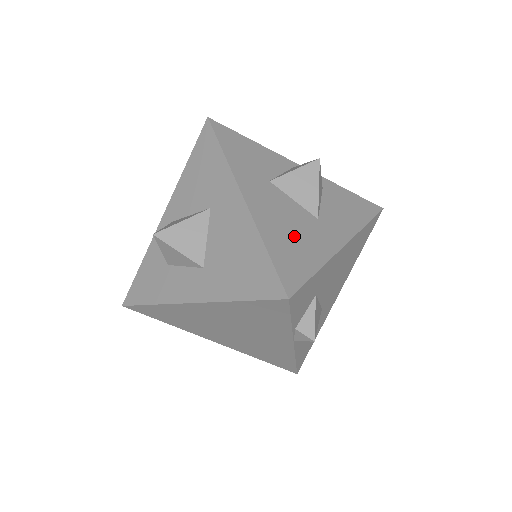
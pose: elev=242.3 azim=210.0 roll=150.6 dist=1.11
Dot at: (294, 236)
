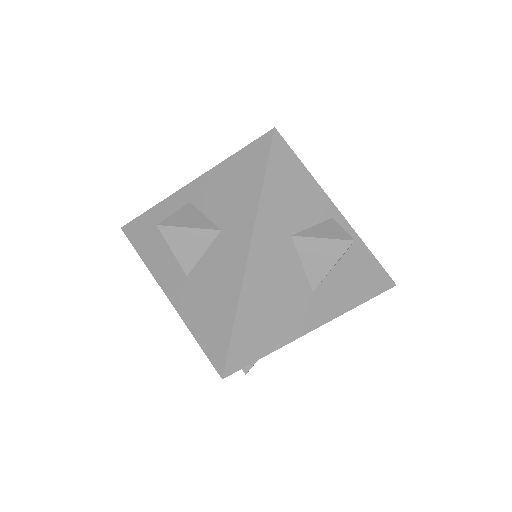
Dot at: (273, 310)
